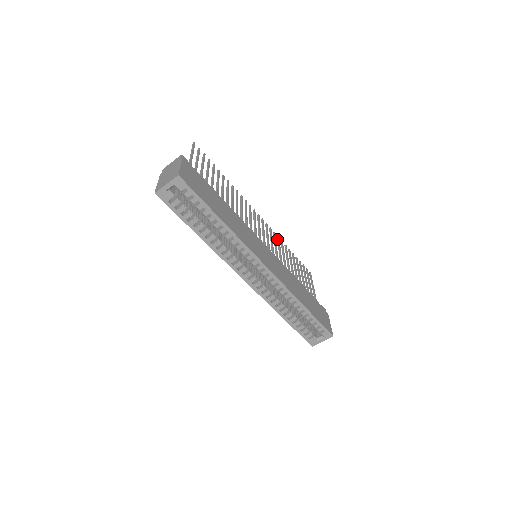
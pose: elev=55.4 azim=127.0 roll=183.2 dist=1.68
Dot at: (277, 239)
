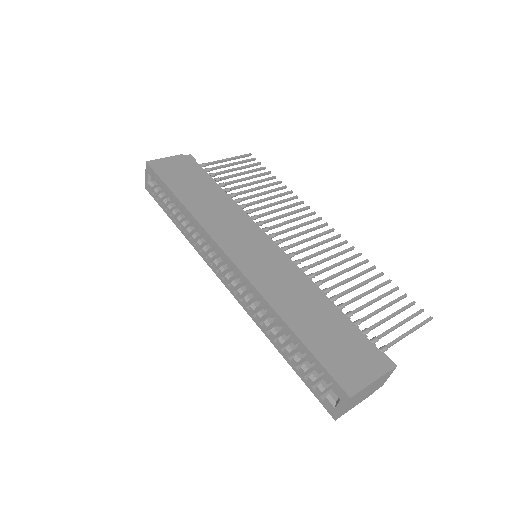
Dot at: (354, 255)
